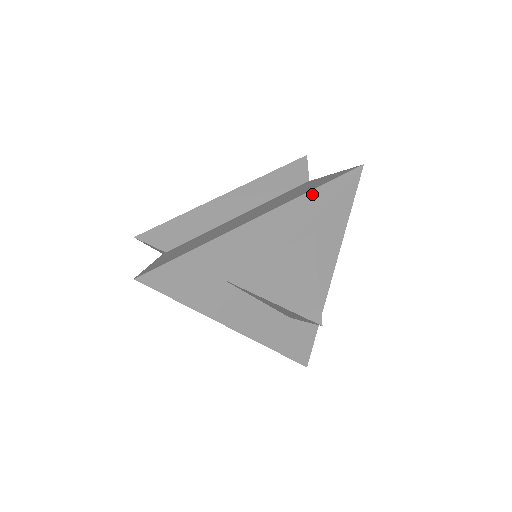
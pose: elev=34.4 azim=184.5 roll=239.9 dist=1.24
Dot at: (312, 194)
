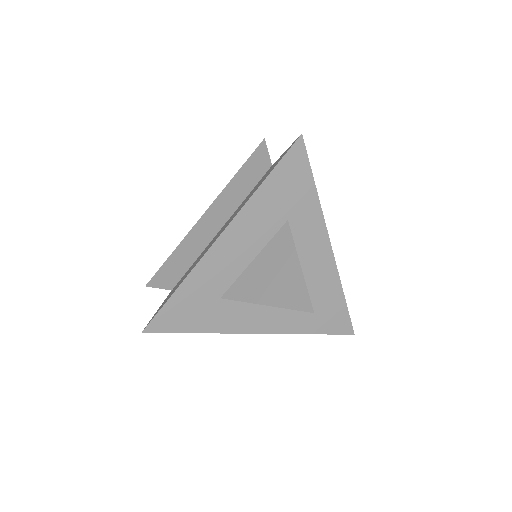
Dot at: (263, 188)
